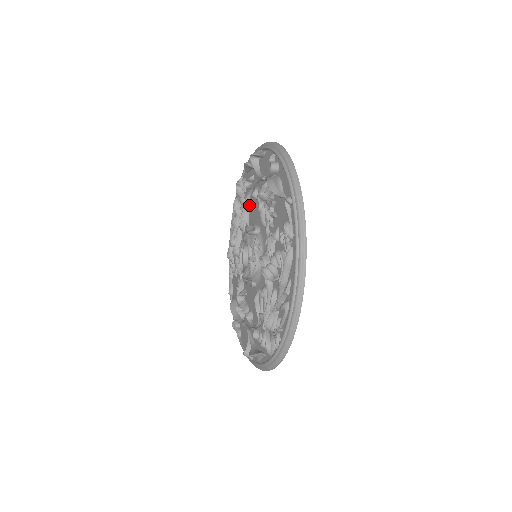
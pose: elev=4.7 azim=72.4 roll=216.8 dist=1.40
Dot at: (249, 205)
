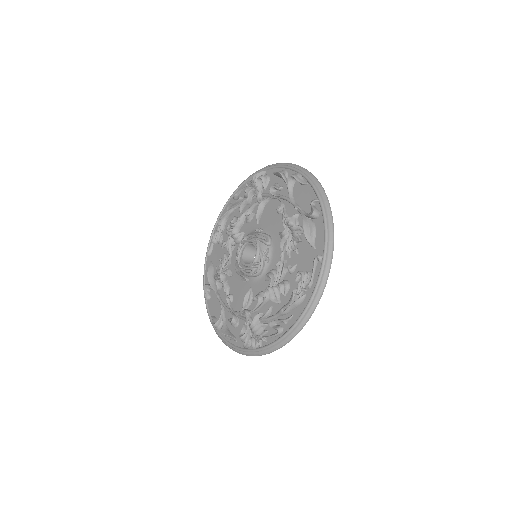
Dot at: (265, 207)
